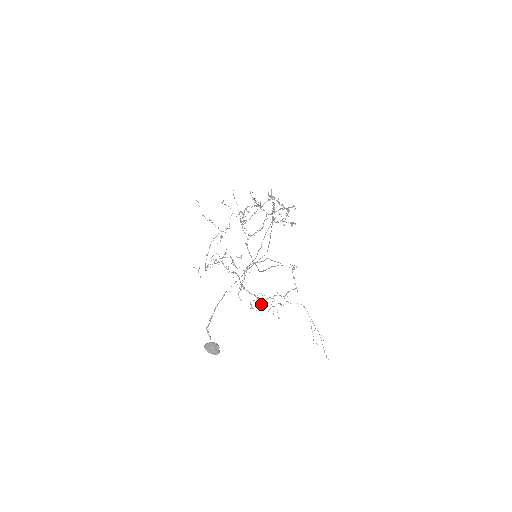
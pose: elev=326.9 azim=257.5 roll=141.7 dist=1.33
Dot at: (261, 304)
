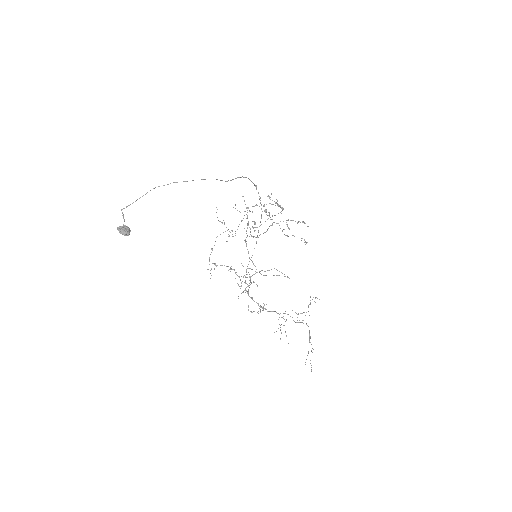
Dot at: (260, 310)
